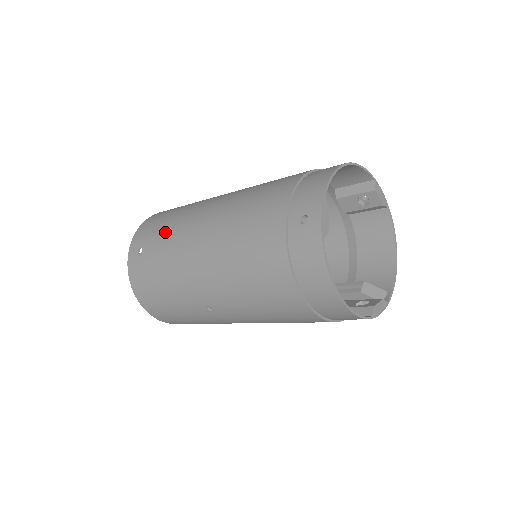
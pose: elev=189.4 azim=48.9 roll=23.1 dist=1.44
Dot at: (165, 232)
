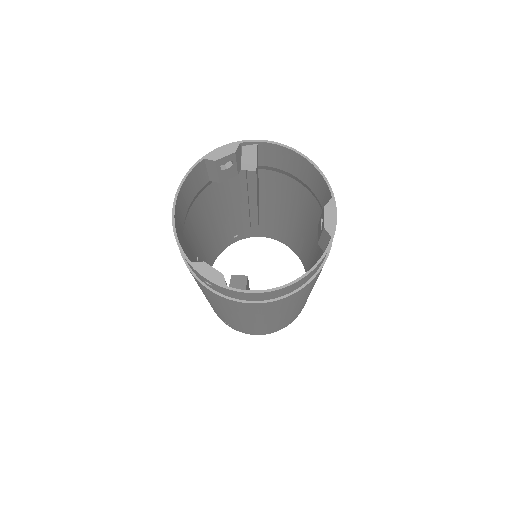
Dot at: occluded
